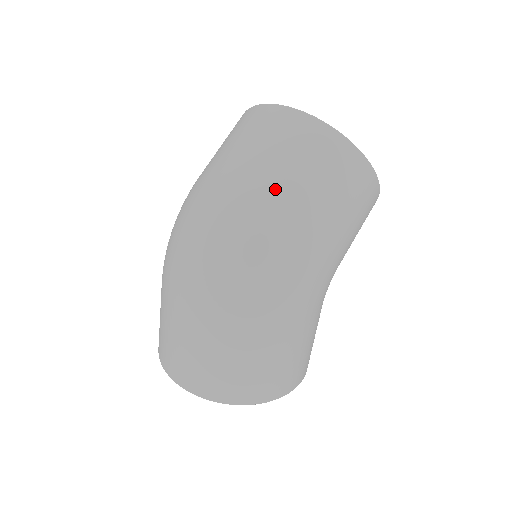
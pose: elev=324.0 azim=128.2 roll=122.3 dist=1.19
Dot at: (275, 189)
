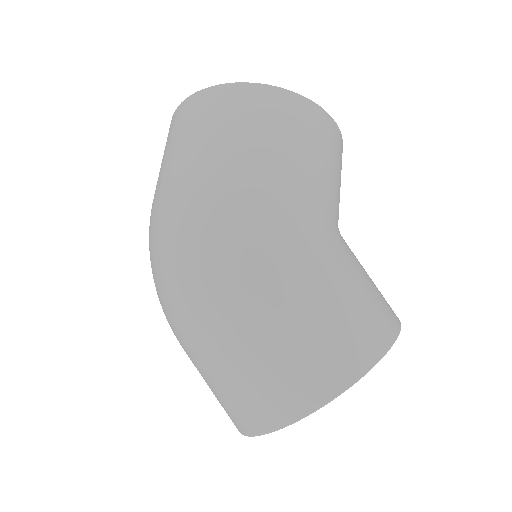
Dot at: (173, 174)
